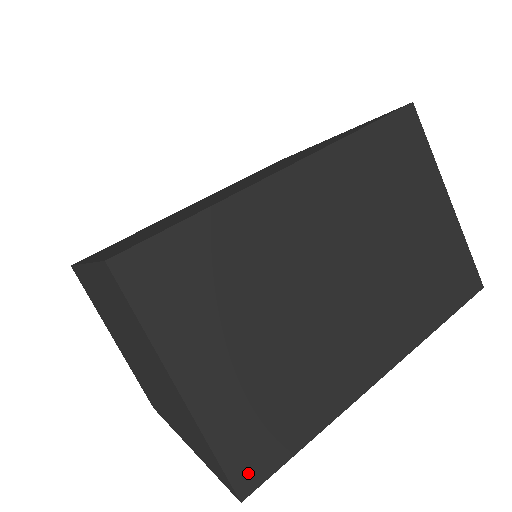
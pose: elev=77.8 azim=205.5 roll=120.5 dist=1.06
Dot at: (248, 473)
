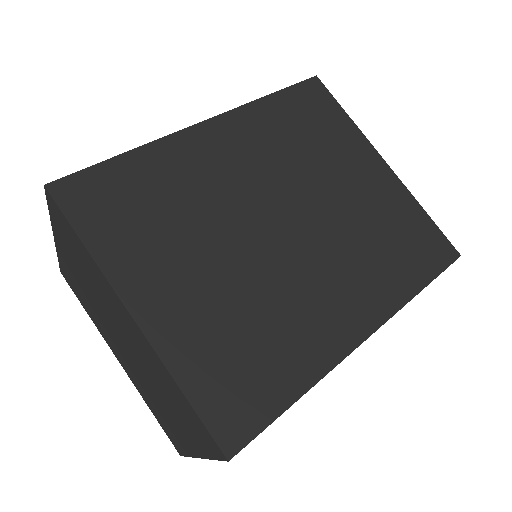
Dot at: occluded
